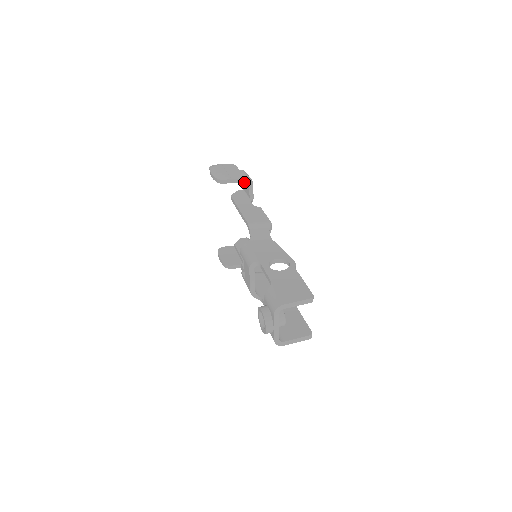
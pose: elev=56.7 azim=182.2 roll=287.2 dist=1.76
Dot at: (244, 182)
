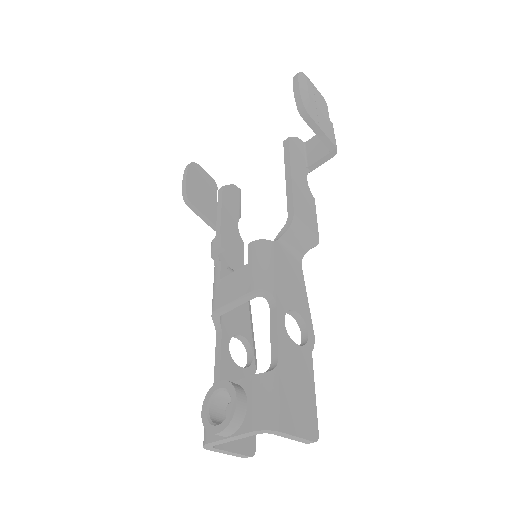
Dot at: (327, 145)
